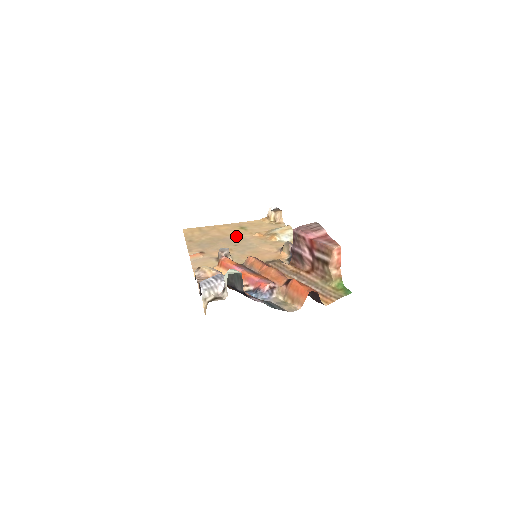
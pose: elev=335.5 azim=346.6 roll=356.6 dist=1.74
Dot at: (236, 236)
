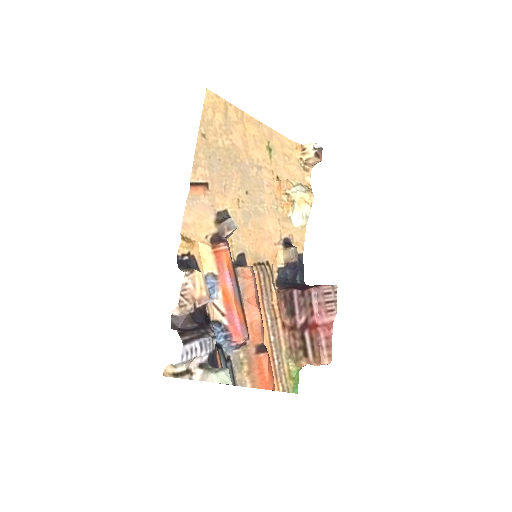
Dot at: (256, 167)
